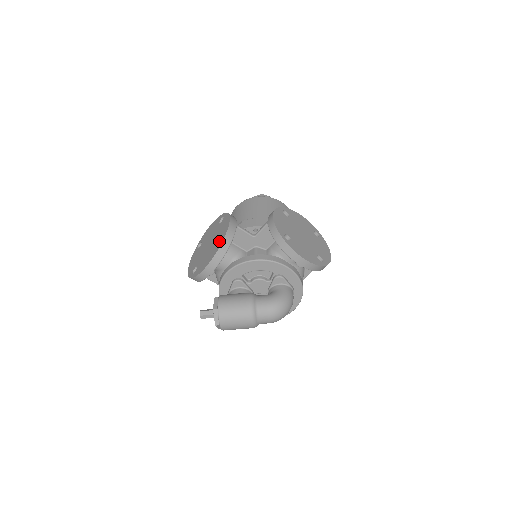
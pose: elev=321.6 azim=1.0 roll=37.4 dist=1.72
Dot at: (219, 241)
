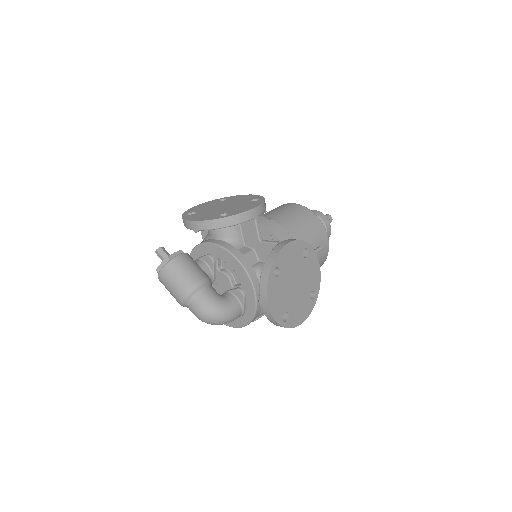
Dot at: (228, 213)
